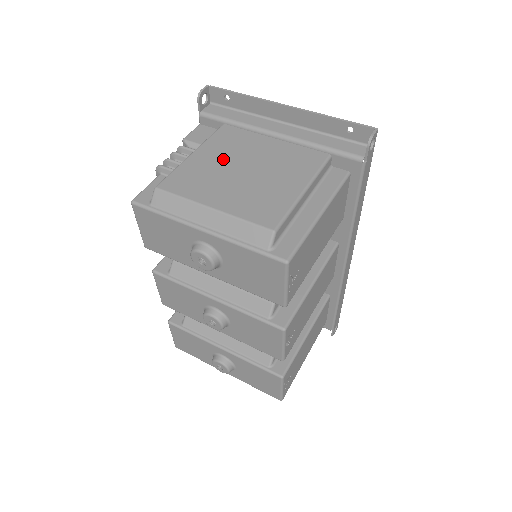
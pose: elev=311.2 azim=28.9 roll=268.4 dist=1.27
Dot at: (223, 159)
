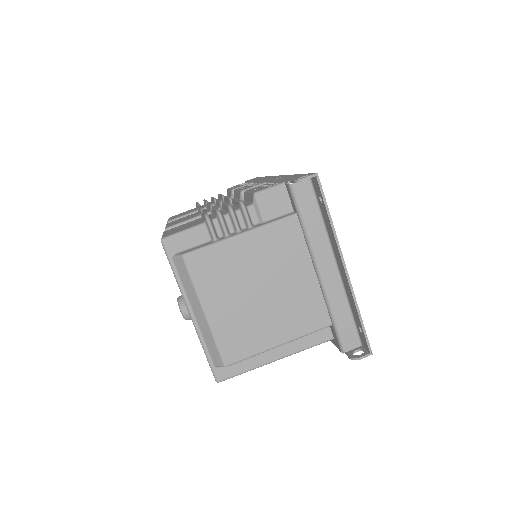
Dot at: (256, 264)
